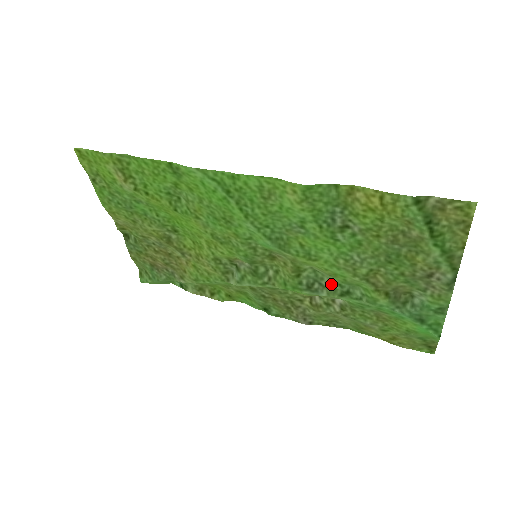
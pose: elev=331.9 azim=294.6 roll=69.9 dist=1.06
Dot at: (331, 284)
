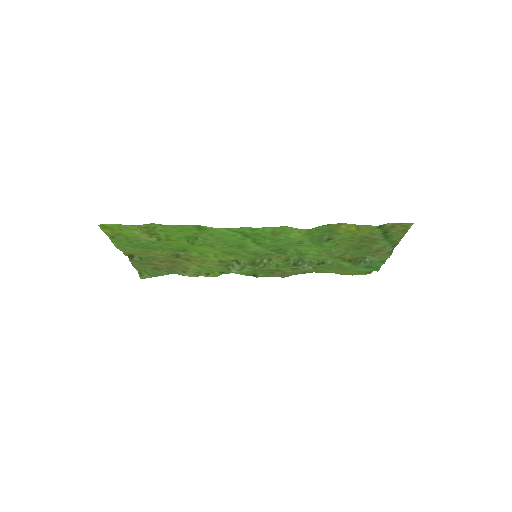
Dot at: (310, 260)
